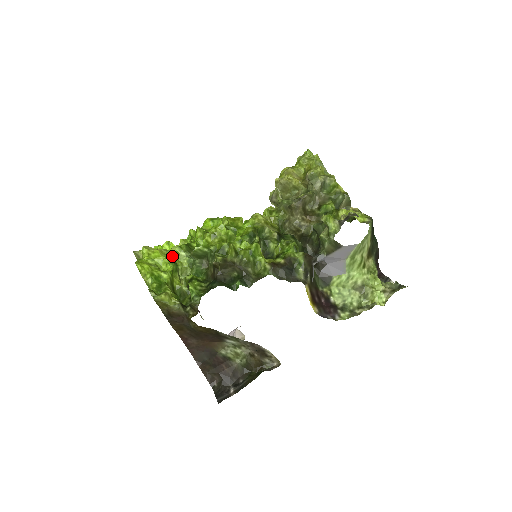
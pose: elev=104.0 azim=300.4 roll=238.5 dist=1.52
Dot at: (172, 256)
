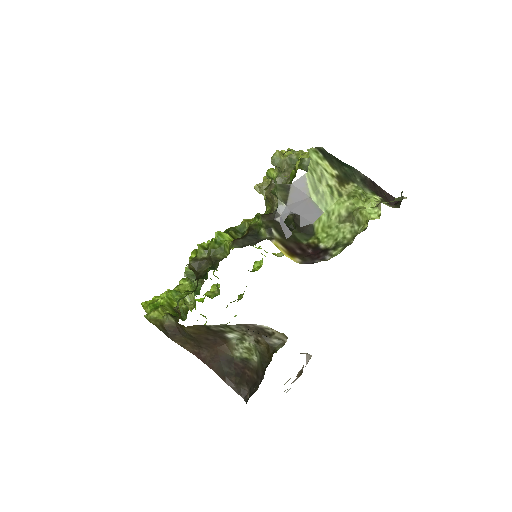
Dot at: (177, 288)
